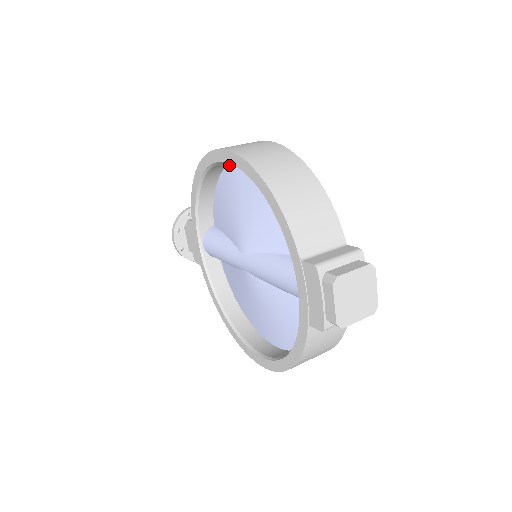
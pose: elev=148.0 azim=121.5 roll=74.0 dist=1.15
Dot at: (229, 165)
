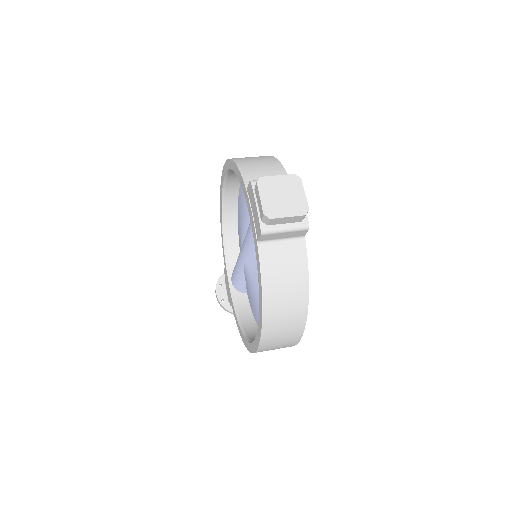
Dot at: (238, 197)
